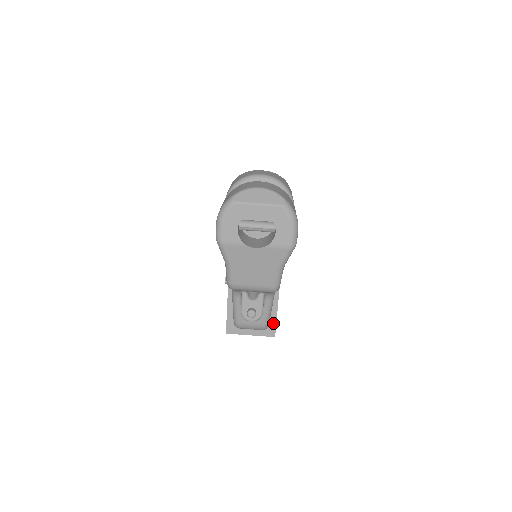
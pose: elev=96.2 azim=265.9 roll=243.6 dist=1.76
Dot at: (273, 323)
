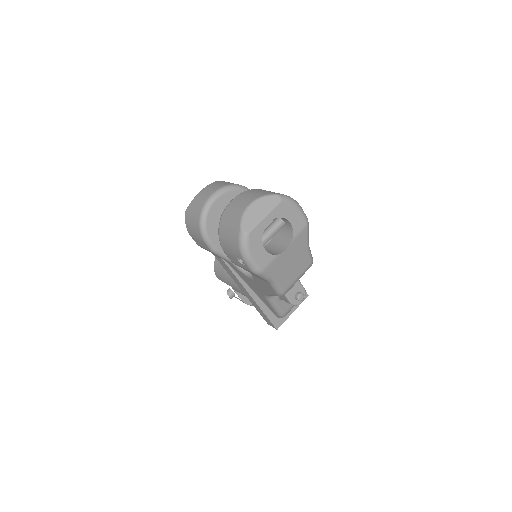
Dot at: occluded
